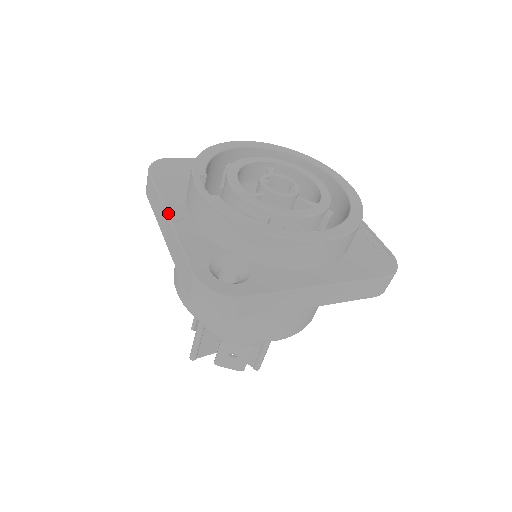
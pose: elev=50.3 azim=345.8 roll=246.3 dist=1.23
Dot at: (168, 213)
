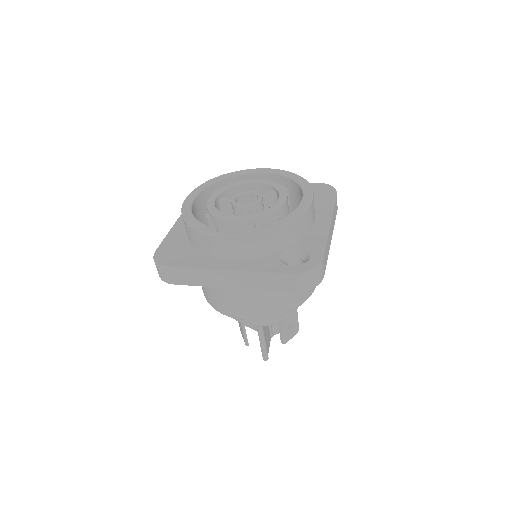
Dot at: (222, 269)
